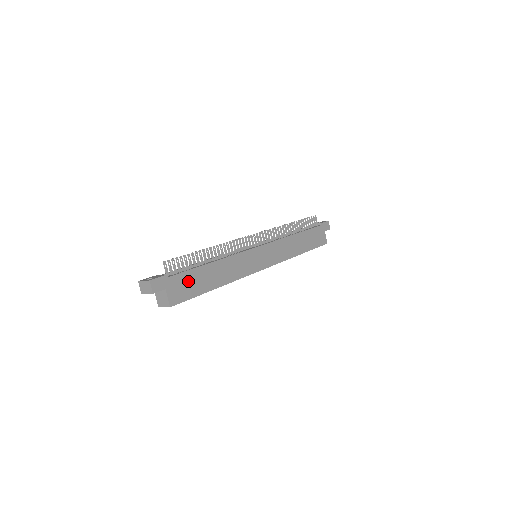
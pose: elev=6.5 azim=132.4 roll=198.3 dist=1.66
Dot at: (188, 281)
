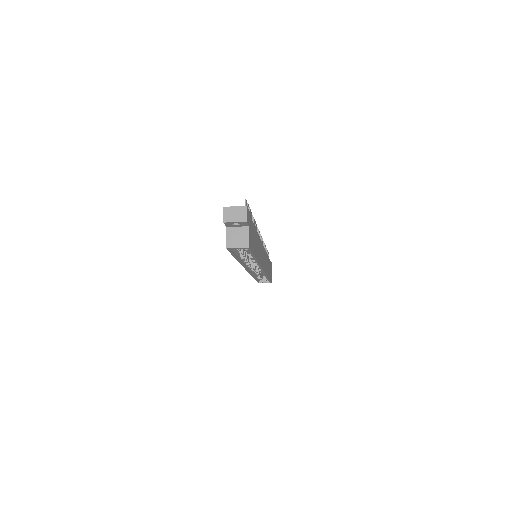
Dot at: (253, 234)
